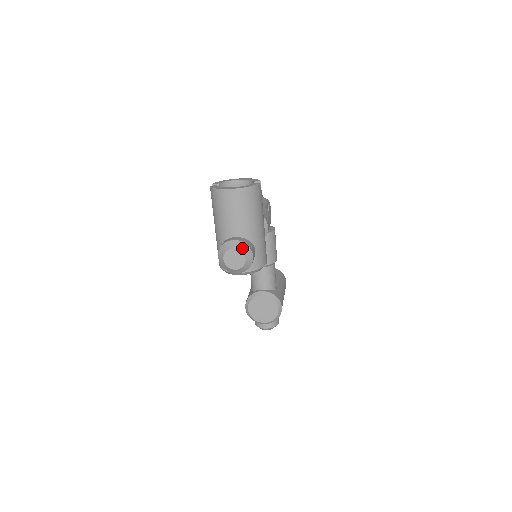
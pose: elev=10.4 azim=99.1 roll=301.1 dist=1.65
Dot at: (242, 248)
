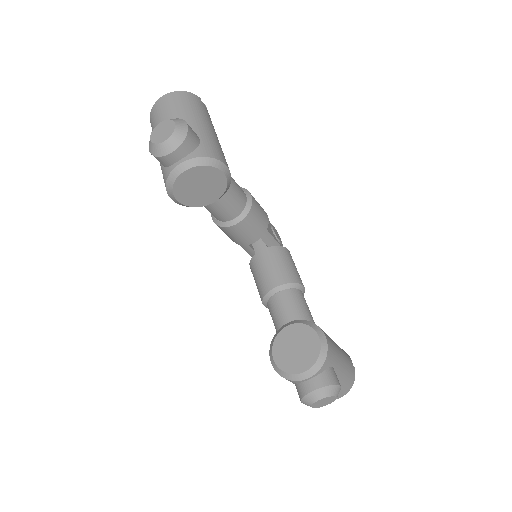
Dot at: (171, 119)
